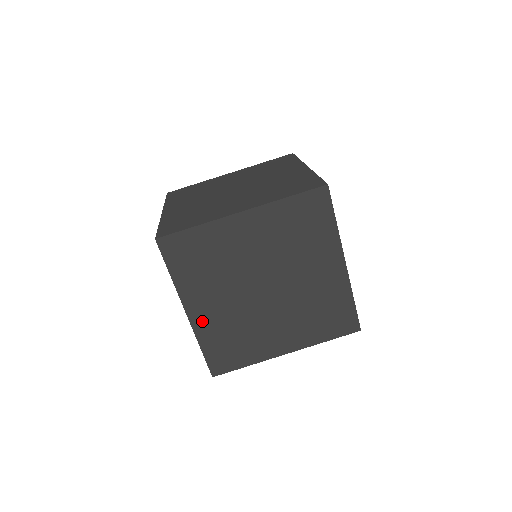
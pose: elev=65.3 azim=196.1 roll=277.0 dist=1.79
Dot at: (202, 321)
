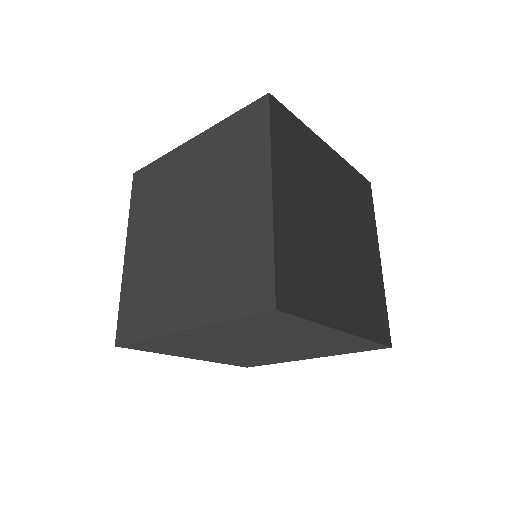
Dot at: (209, 359)
